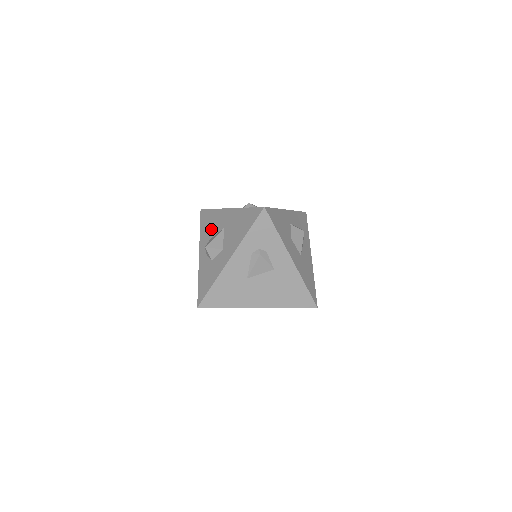
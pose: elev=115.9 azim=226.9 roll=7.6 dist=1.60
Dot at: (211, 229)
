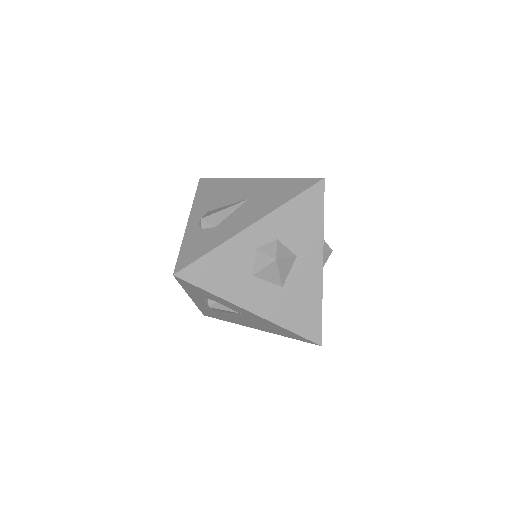
Dot at: occluded
